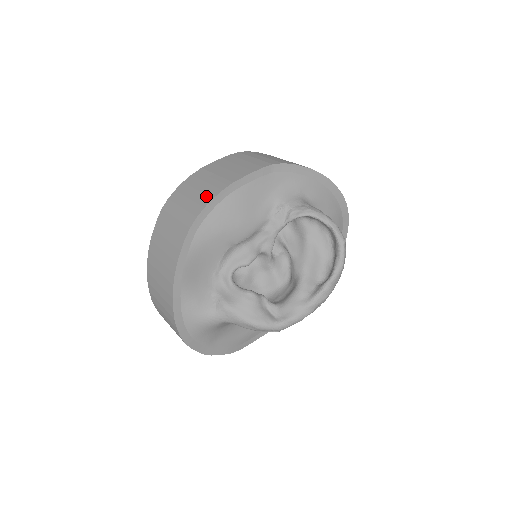
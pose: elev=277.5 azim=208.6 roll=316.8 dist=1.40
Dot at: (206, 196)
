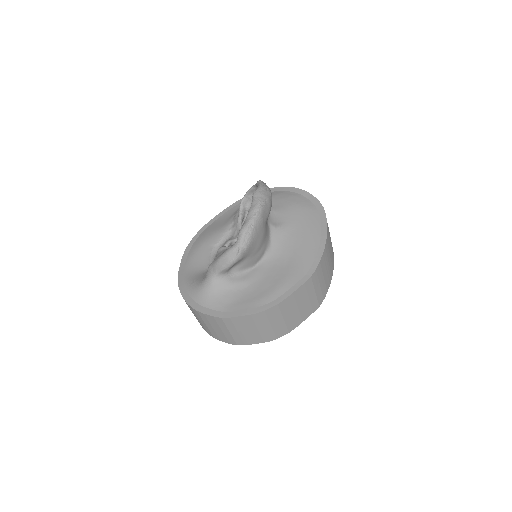
Dot at: occluded
